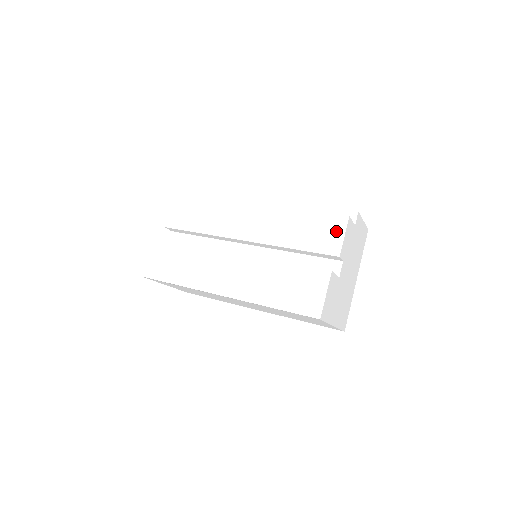
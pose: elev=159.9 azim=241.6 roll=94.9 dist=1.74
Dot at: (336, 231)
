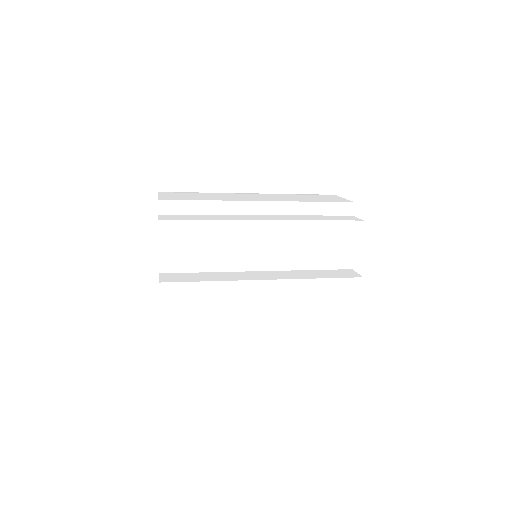
Dot at: (354, 236)
